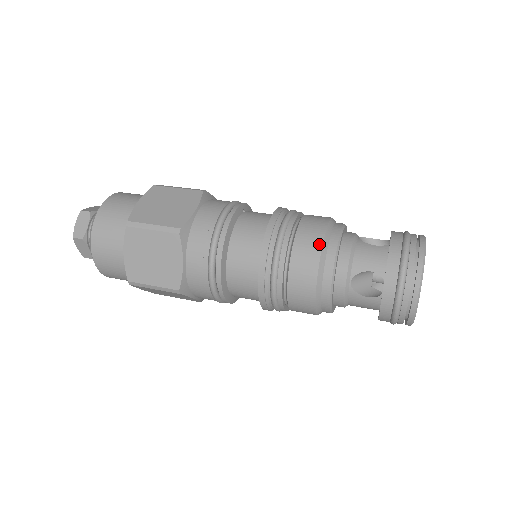
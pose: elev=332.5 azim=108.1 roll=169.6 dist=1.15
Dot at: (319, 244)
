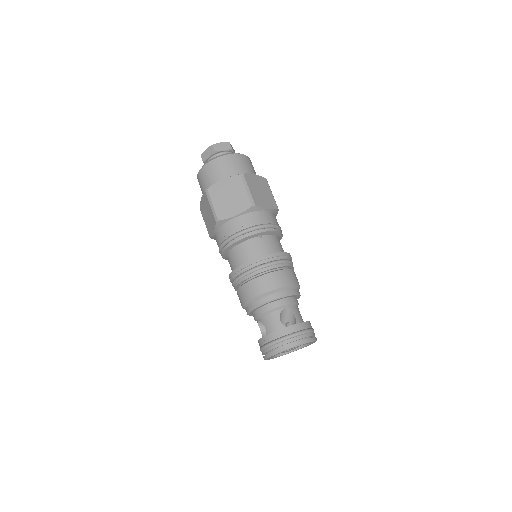
Dot at: (255, 295)
